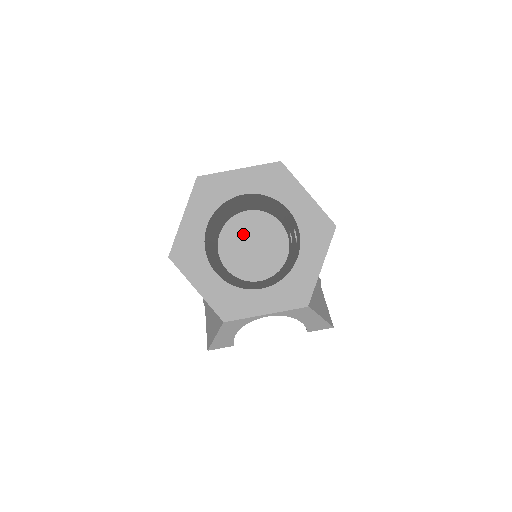
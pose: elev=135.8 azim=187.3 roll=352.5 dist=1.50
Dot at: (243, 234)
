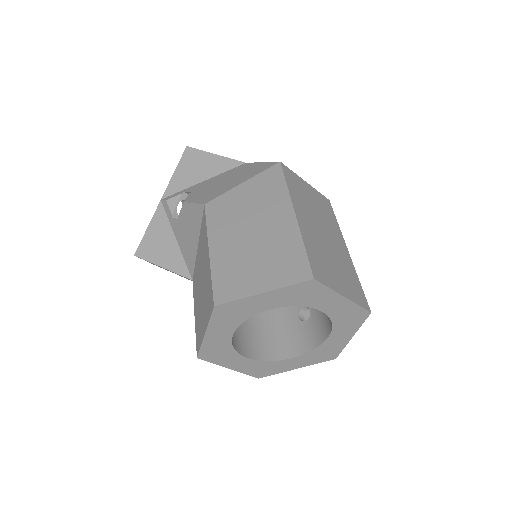
Dot at: occluded
